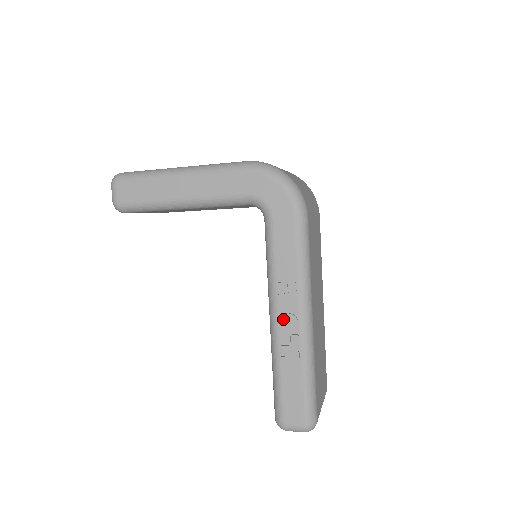
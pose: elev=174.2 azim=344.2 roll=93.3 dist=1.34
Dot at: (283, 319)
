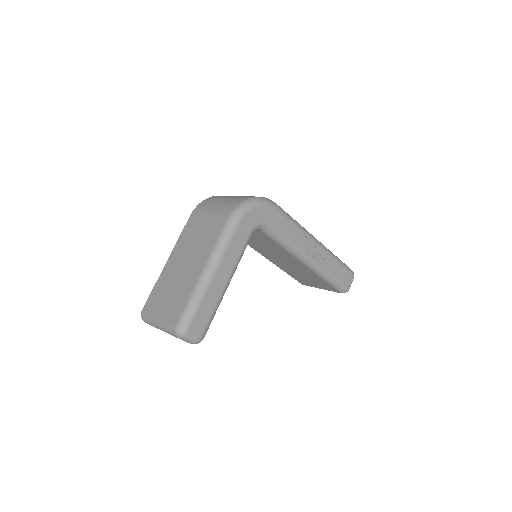
Dot at: (313, 255)
